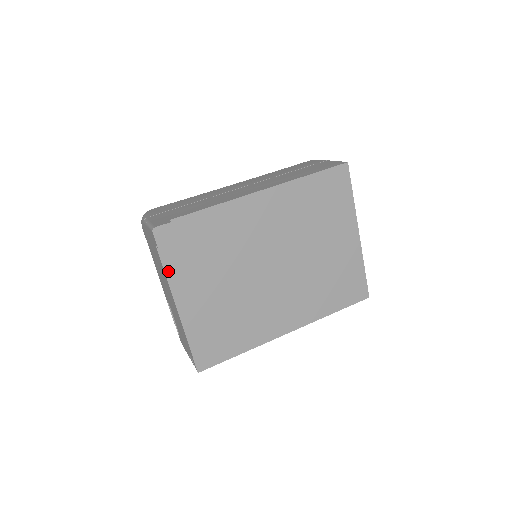
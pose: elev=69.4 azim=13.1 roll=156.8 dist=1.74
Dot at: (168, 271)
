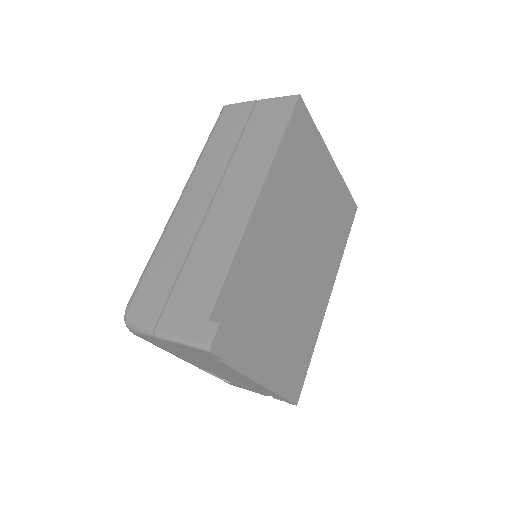
Dot at: (235, 365)
